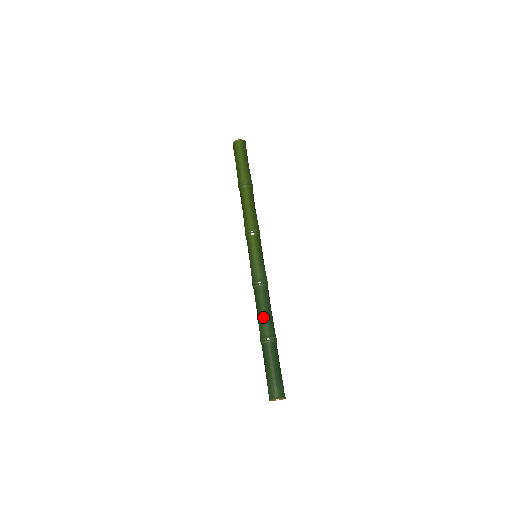
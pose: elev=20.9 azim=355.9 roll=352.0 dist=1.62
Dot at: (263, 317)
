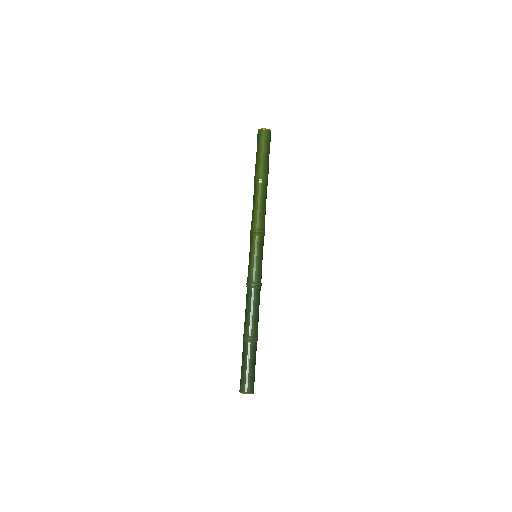
Dot at: (249, 318)
